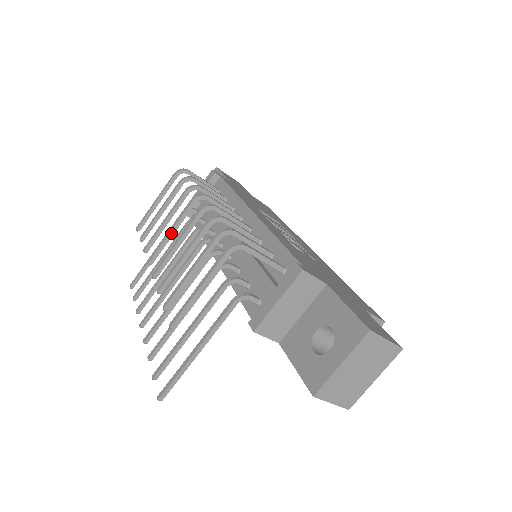
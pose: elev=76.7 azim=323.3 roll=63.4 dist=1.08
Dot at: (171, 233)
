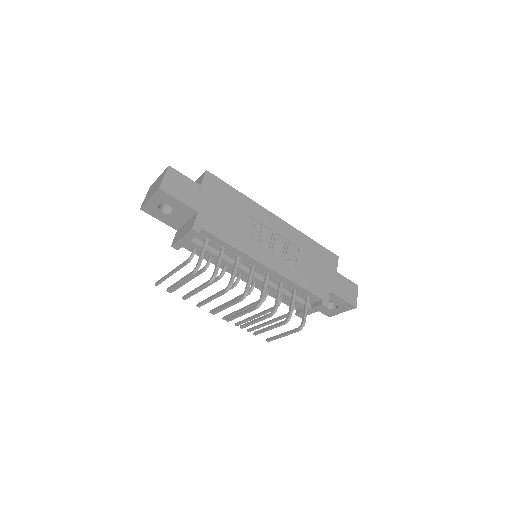
Dot at: (227, 307)
